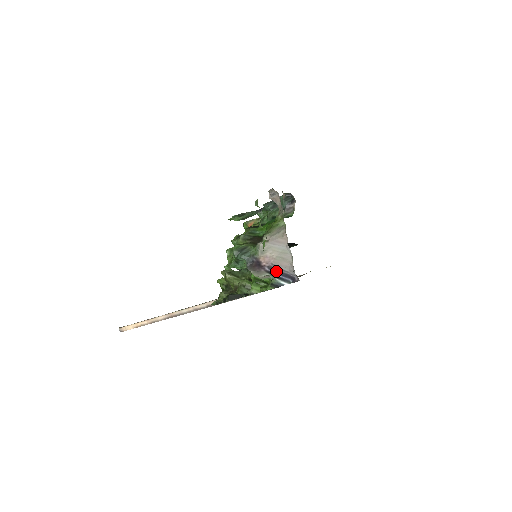
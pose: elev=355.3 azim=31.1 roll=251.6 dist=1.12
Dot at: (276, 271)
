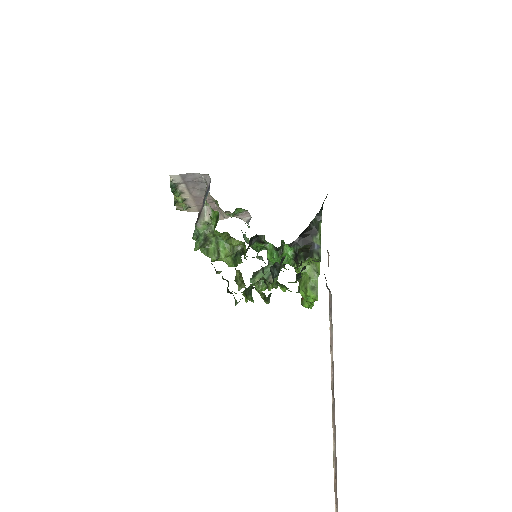
Dot at: (205, 199)
